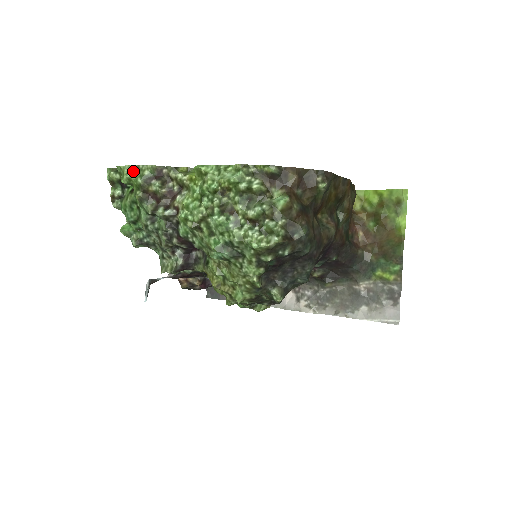
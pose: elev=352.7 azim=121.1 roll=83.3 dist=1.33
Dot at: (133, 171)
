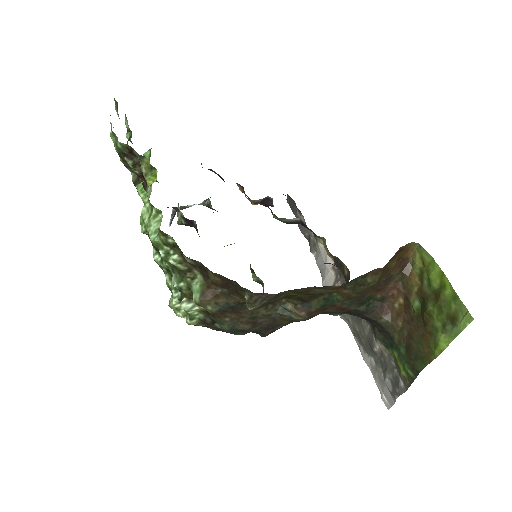
Dot at: (112, 133)
